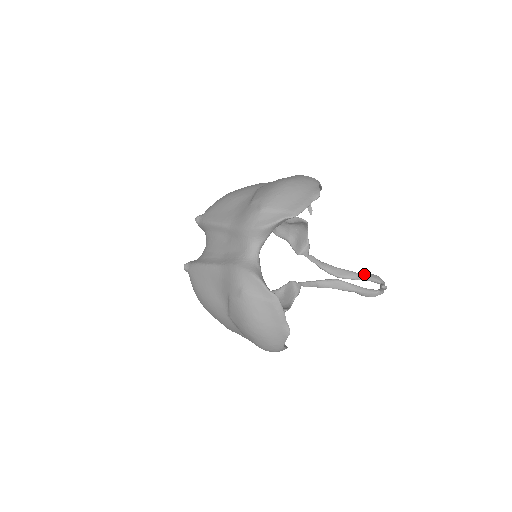
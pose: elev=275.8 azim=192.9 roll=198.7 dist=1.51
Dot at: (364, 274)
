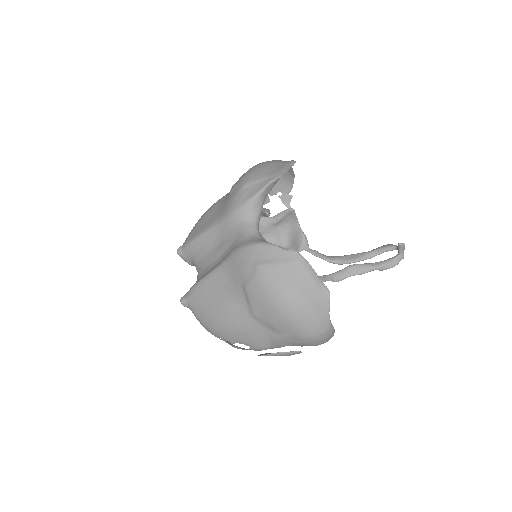
Dot at: (375, 249)
